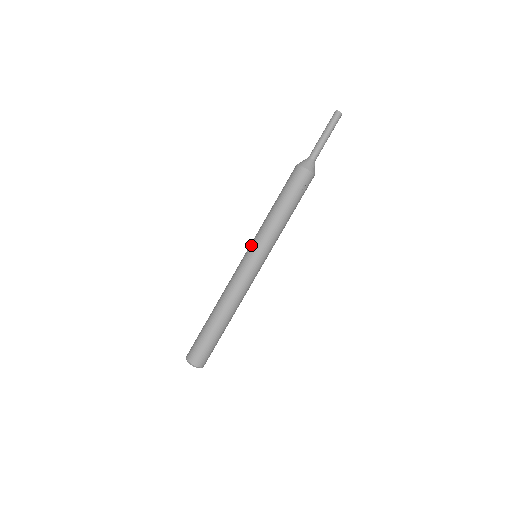
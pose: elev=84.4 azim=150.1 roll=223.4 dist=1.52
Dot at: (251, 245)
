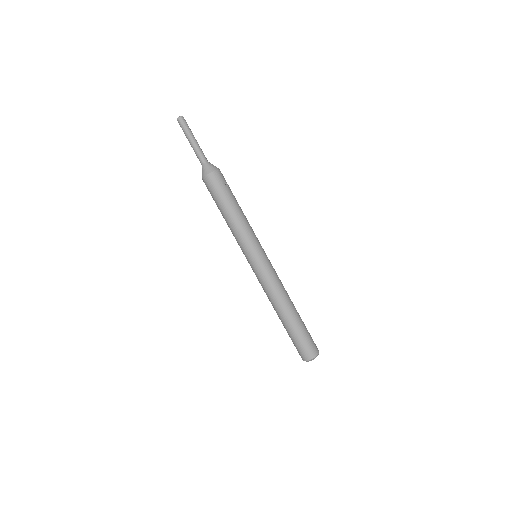
Dot at: (245, 255)
